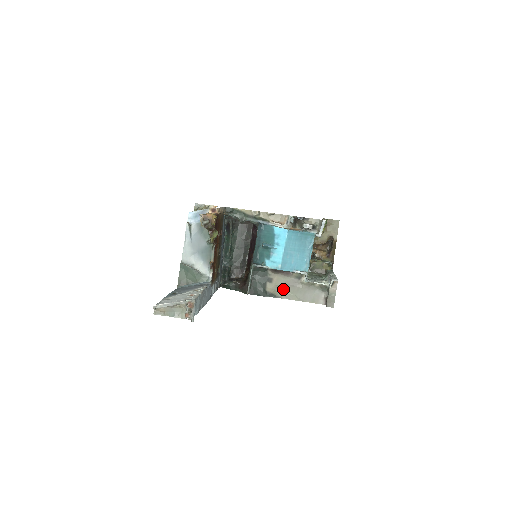
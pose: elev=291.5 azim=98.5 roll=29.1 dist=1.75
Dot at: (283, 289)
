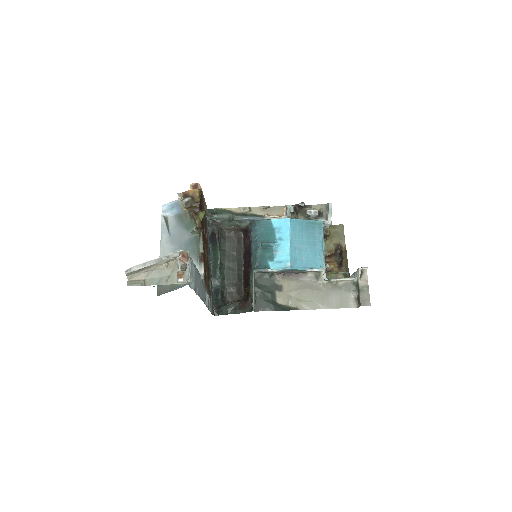
Dot at: (298, 297)
